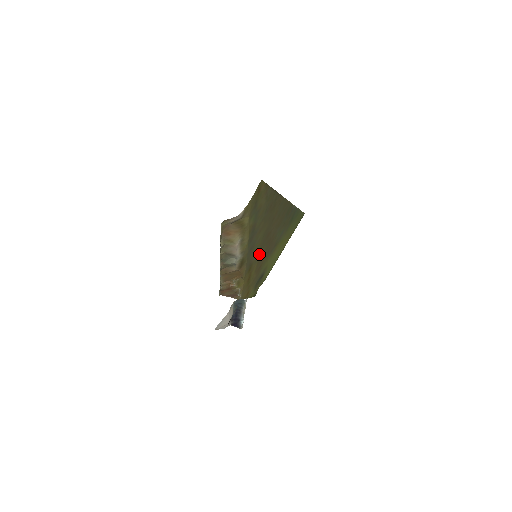
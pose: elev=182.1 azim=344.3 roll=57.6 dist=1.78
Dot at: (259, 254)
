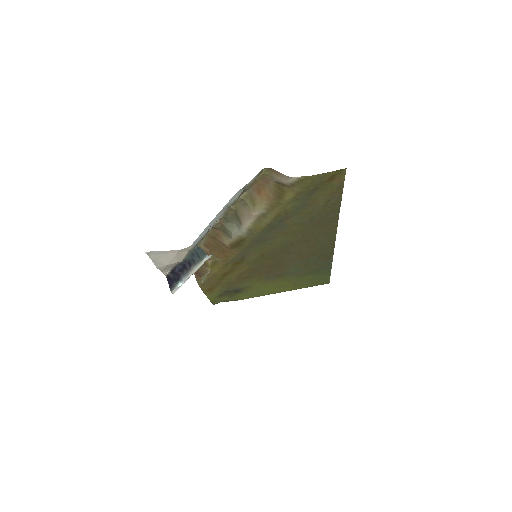
Dot at: (260, 260)
